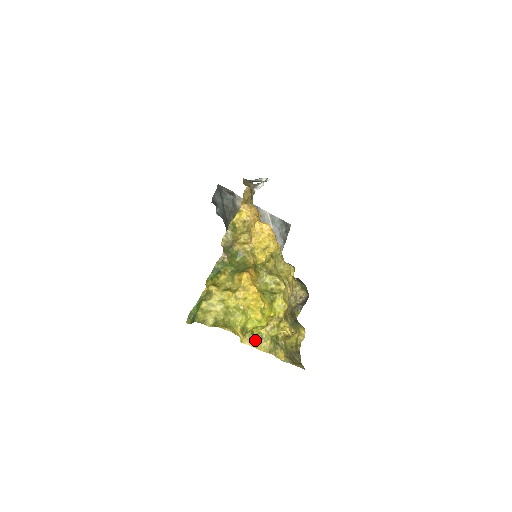
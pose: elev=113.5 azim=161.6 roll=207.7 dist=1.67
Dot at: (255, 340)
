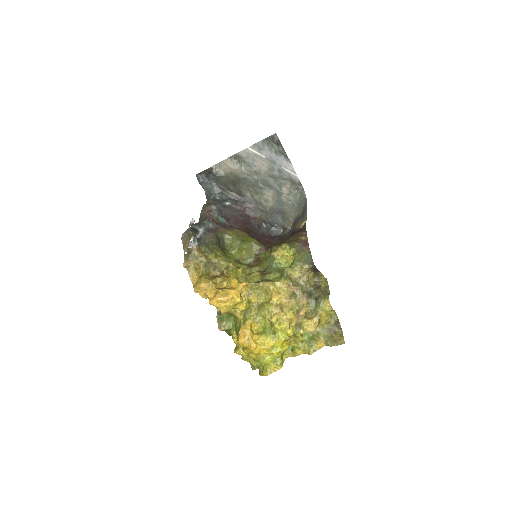
Dot at: (293, 352)
